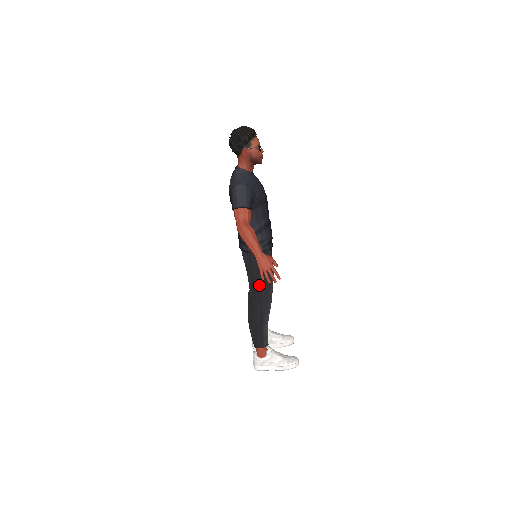
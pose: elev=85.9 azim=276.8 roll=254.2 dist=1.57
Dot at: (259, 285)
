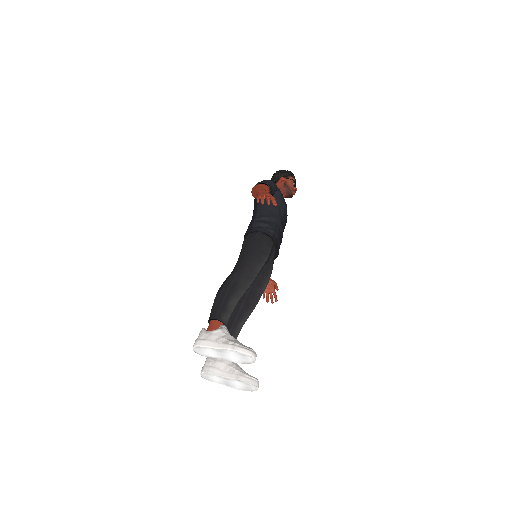
Dot at: (248, 256)
